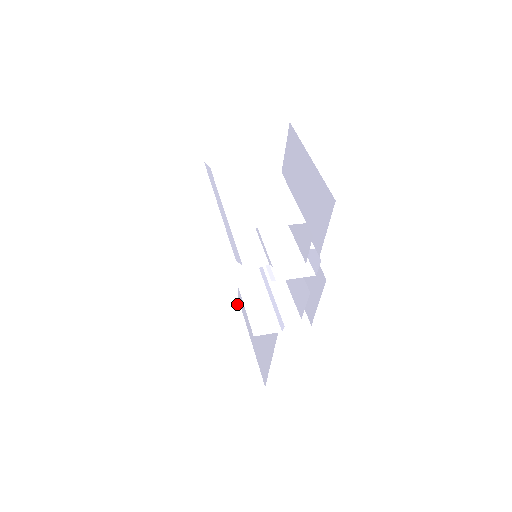
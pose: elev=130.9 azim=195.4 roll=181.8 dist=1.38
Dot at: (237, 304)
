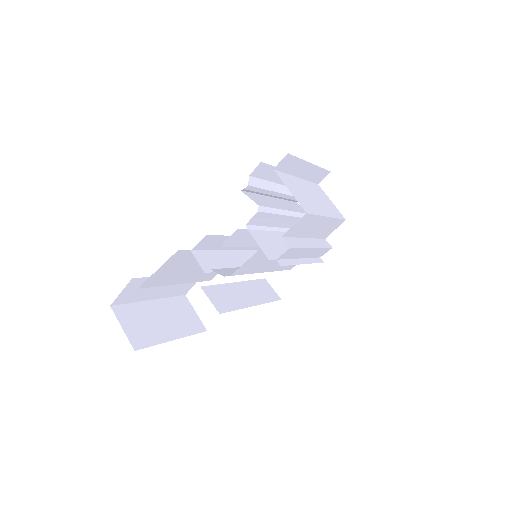
Dot at: (200, 330)
